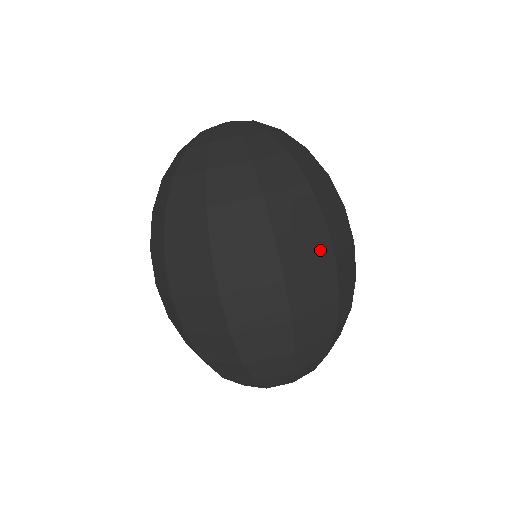
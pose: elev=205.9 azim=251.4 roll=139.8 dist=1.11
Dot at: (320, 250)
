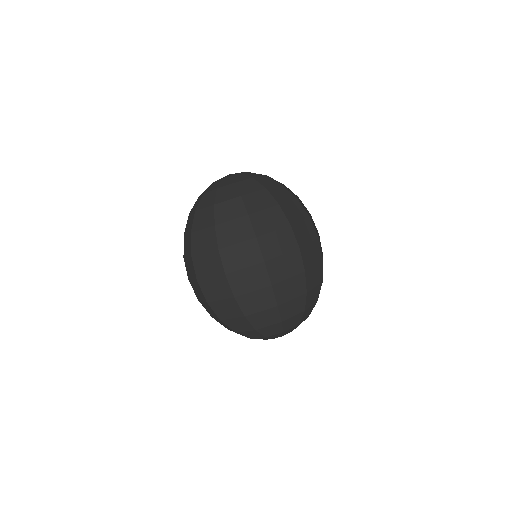
Dot at: (252, 256)
